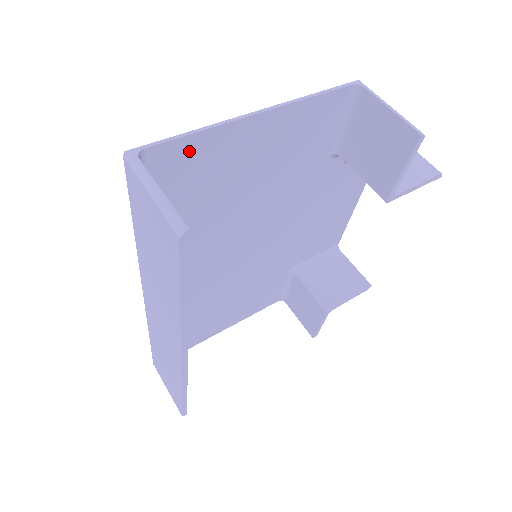
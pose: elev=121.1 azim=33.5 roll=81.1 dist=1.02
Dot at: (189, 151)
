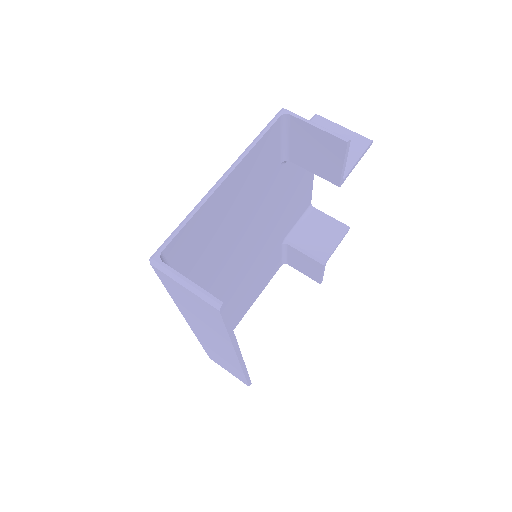
Dot at: (189, 232)
